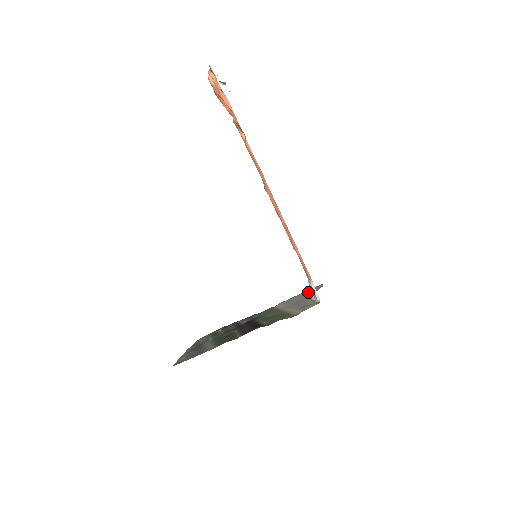
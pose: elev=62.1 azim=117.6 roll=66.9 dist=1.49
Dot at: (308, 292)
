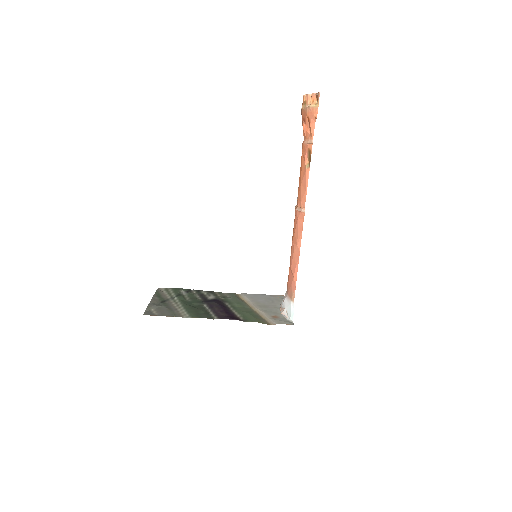
Dot at: (273, 298)
